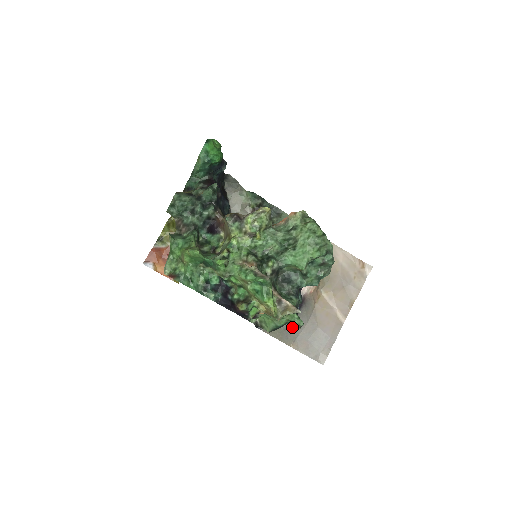
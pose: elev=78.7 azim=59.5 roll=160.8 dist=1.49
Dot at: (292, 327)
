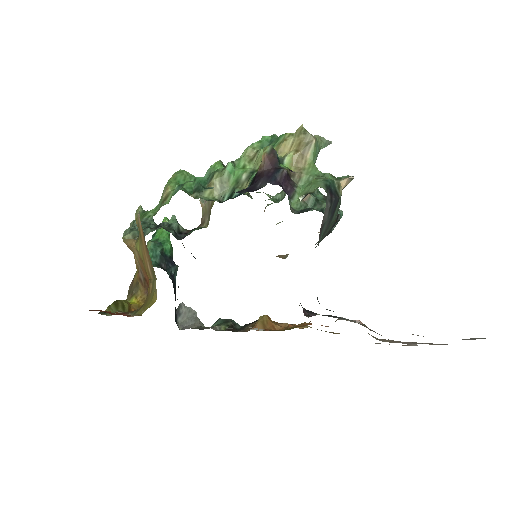
Dot at: occluded
